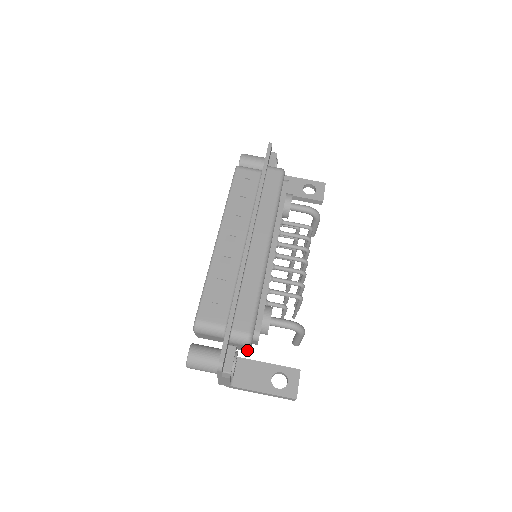
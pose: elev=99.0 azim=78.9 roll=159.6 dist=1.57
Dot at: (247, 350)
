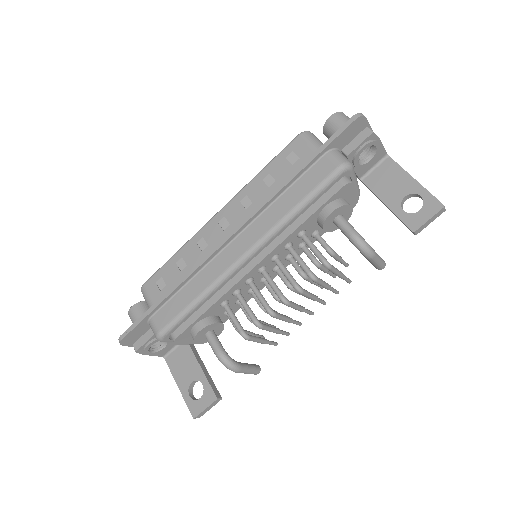
Dot at: occluded
